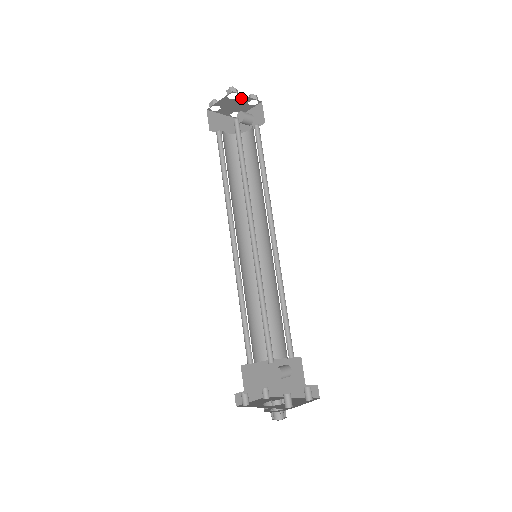
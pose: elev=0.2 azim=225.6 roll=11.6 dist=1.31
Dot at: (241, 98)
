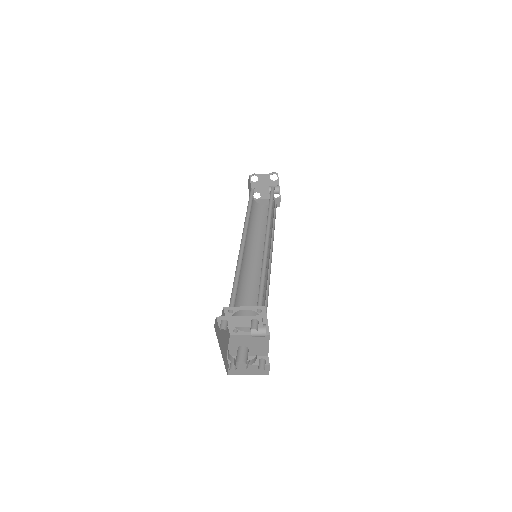
Dot at: (262, 178)
